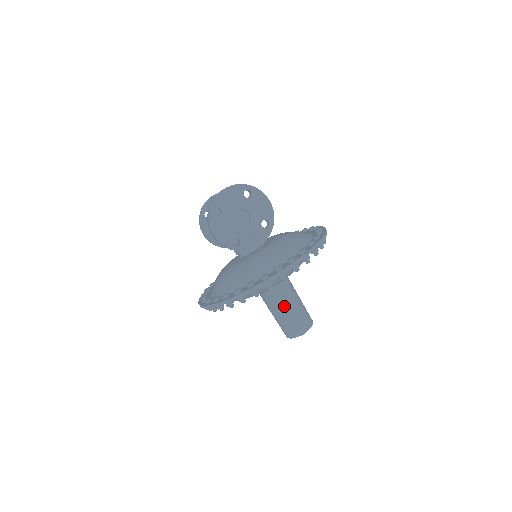
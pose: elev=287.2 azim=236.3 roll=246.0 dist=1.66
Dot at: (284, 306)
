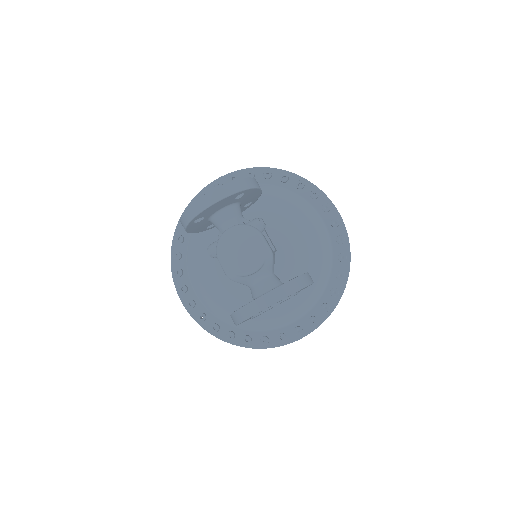
Dot at: occluded
